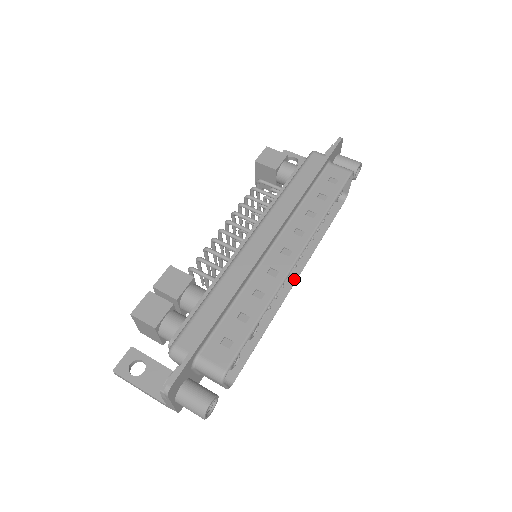
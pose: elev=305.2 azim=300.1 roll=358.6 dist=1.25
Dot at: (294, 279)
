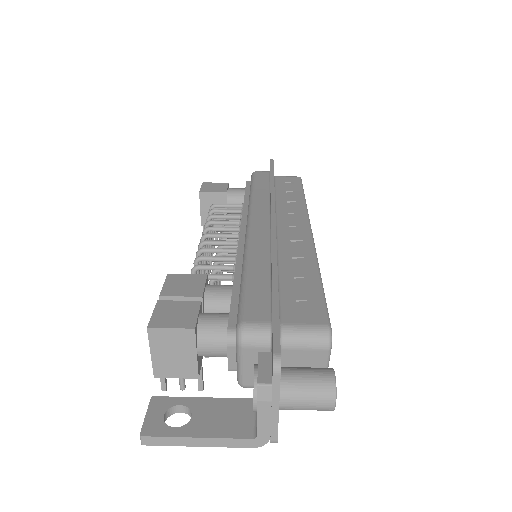
Dot at: occluded
